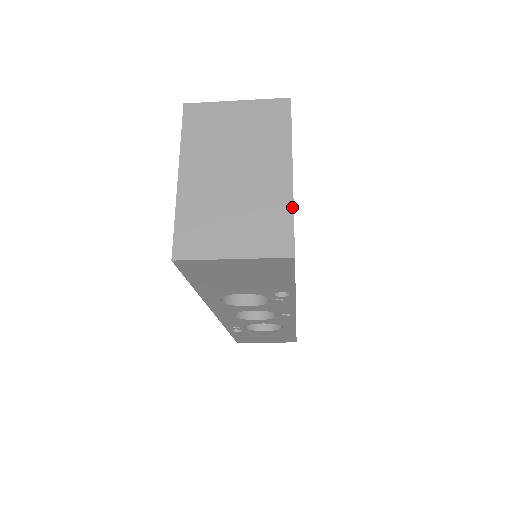
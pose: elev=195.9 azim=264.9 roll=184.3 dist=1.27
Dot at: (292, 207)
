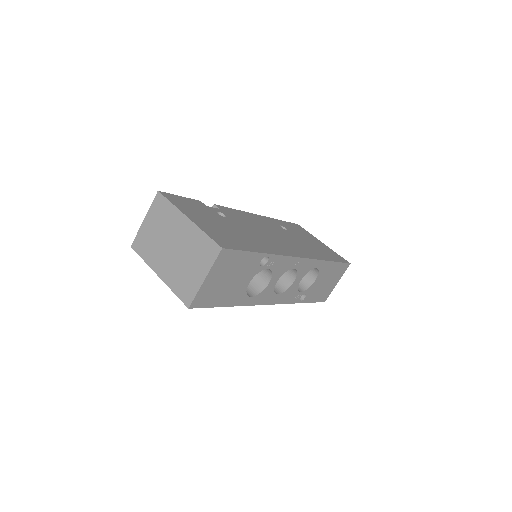
Dot at: (202, 231)
